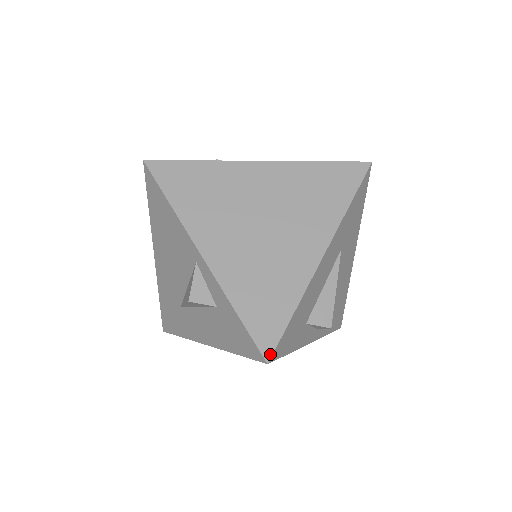
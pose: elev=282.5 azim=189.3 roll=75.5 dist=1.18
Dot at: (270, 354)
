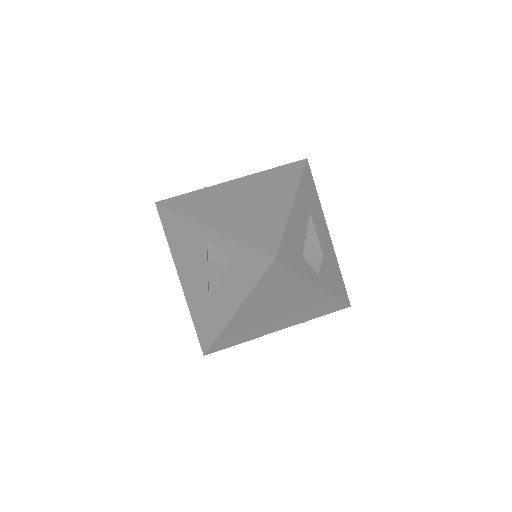
Dot at: (275, 254)
